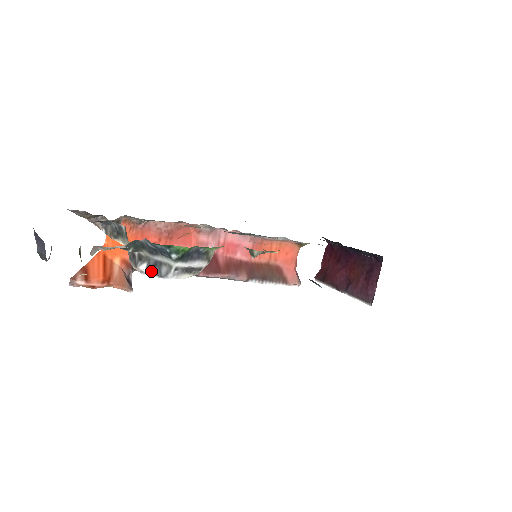
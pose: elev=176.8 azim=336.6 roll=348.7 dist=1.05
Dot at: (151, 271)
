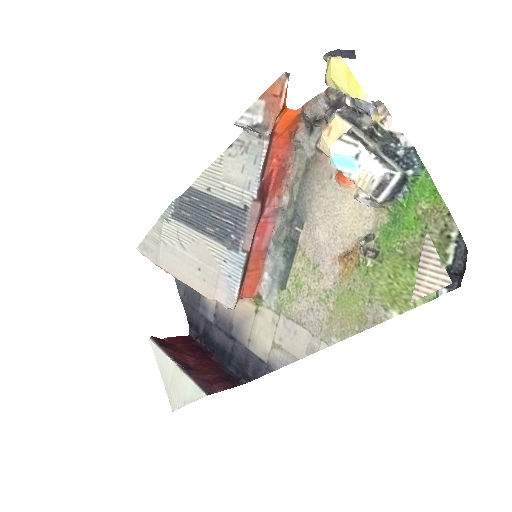
Dot at: (374, 153)
